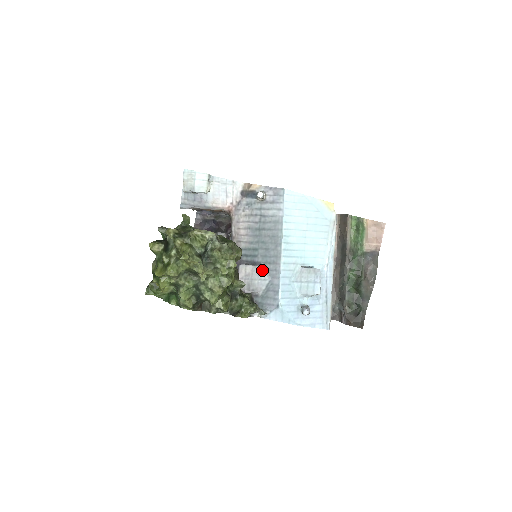
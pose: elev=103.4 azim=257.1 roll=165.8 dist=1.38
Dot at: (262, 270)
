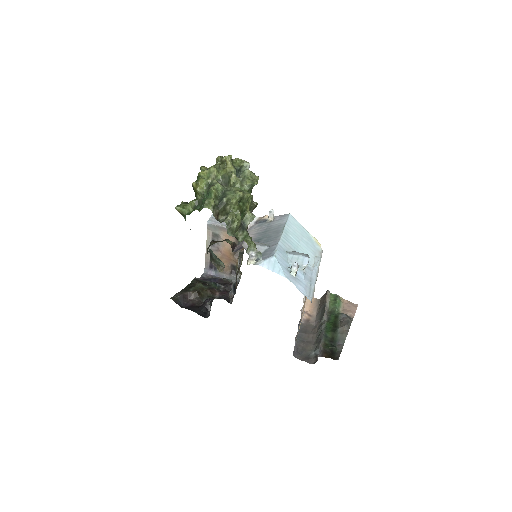
Dot at: (263, 244)
